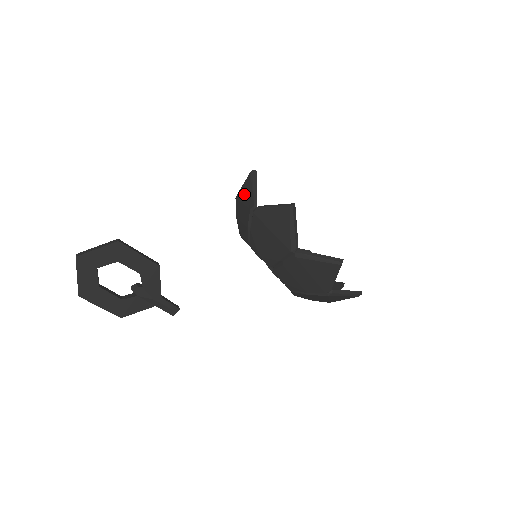
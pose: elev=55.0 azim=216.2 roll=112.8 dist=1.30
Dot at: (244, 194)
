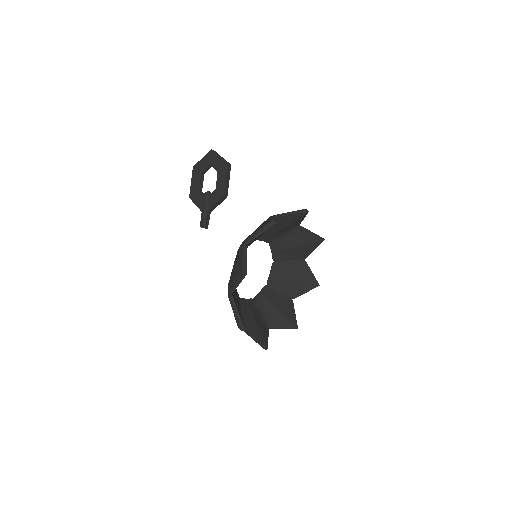
Dot at: occluded
